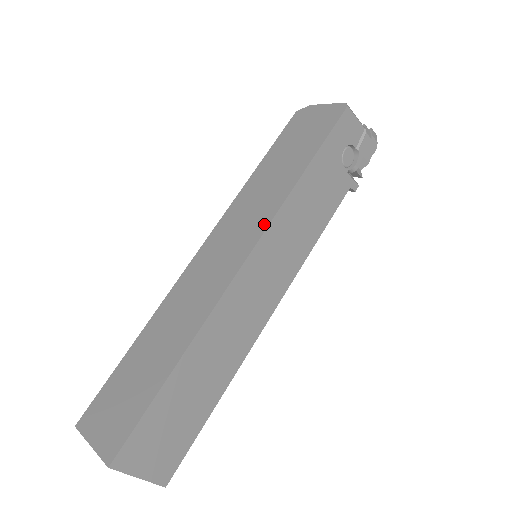
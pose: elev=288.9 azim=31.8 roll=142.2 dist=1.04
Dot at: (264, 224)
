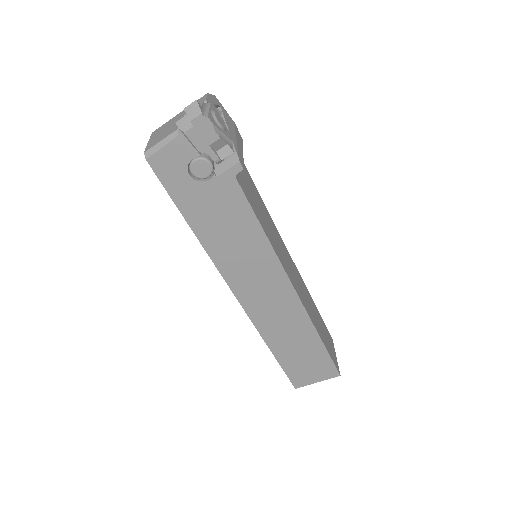
Dot at: (220, 271)
